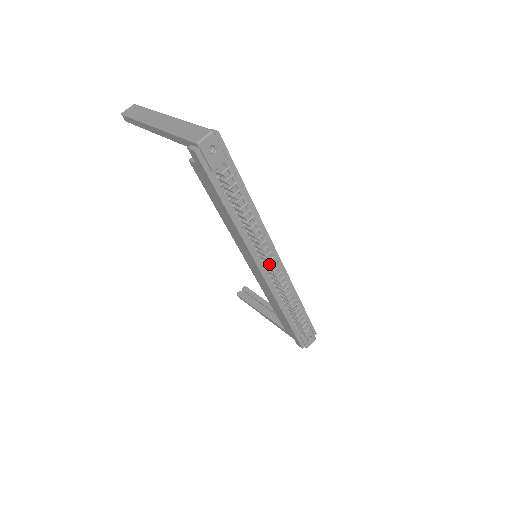
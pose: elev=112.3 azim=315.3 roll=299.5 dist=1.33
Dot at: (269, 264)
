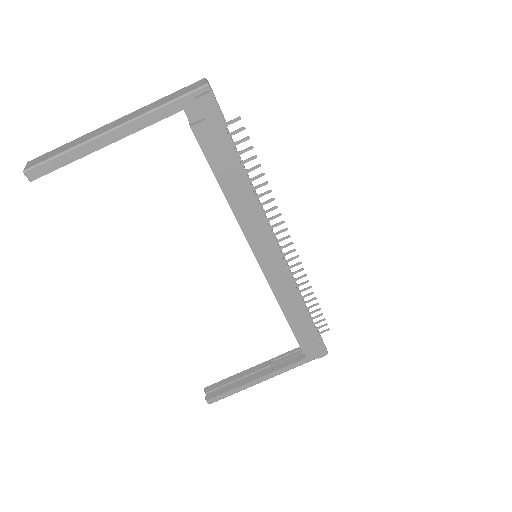
Dot at: occluded
